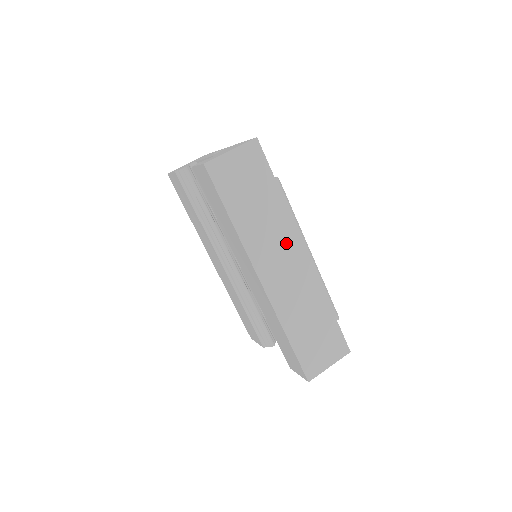
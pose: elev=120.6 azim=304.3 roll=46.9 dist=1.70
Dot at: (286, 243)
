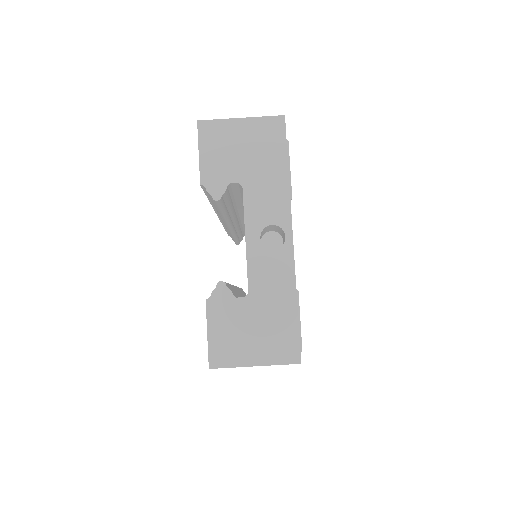
Dot at: occluded
